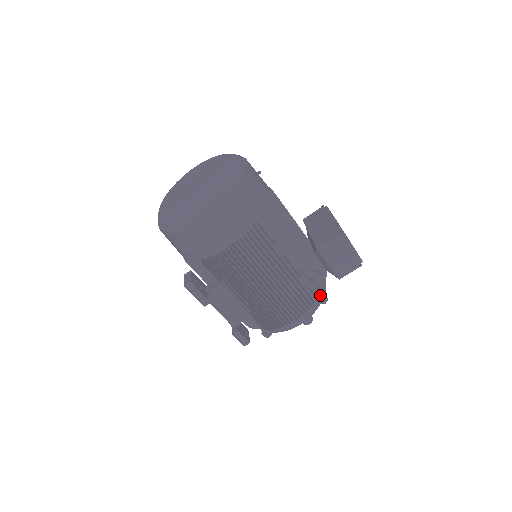
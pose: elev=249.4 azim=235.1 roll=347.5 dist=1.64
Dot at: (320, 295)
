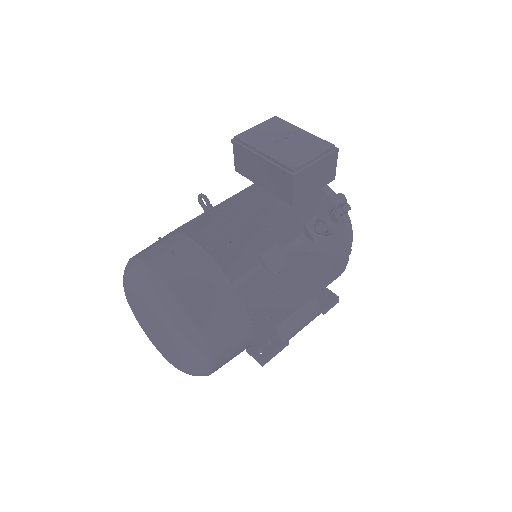
Dot at: (339, 213)
